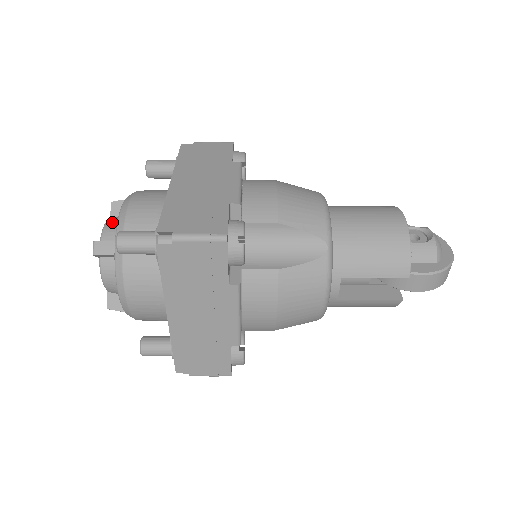
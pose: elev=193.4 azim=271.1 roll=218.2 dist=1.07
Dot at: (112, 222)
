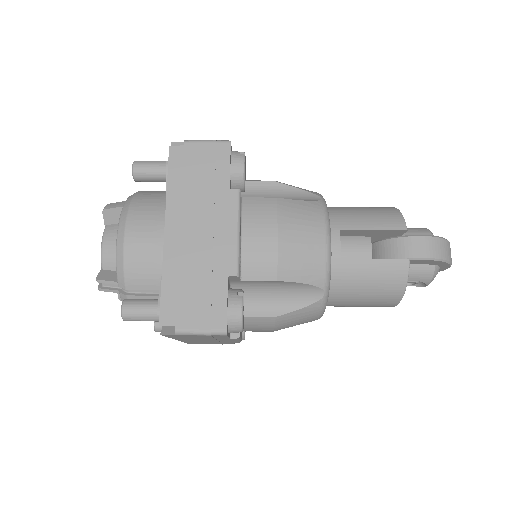
Dot at: occluded
